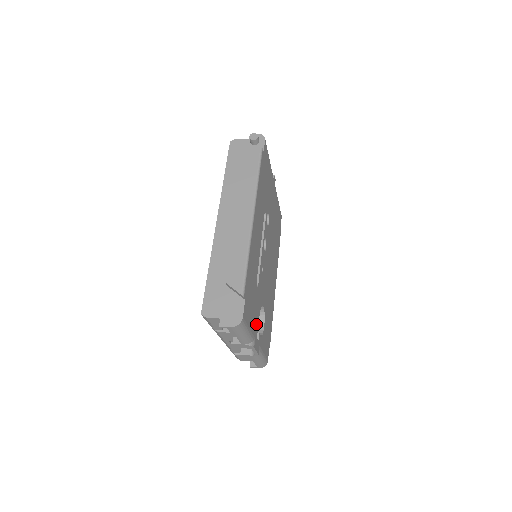
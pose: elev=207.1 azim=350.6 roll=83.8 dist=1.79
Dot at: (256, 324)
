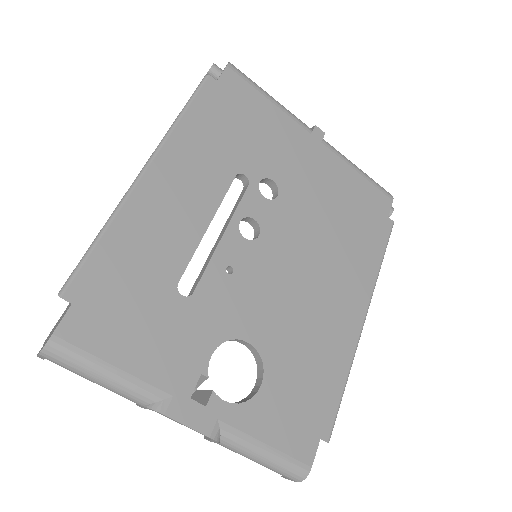
Dot at: (183, 368)
